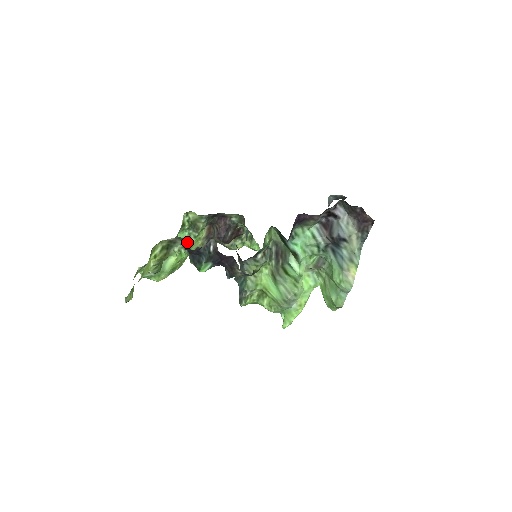
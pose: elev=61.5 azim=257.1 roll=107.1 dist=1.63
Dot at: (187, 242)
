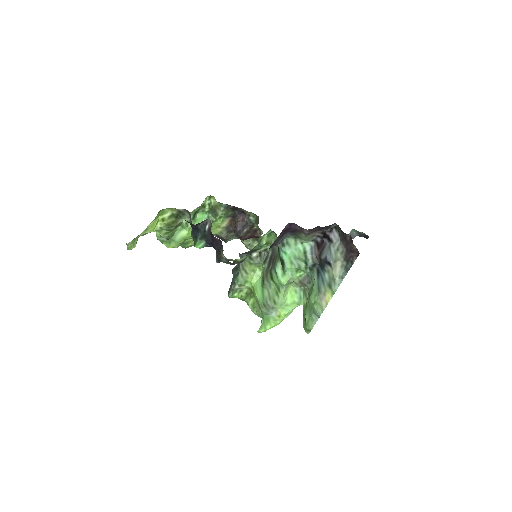
Dot at: occluded
